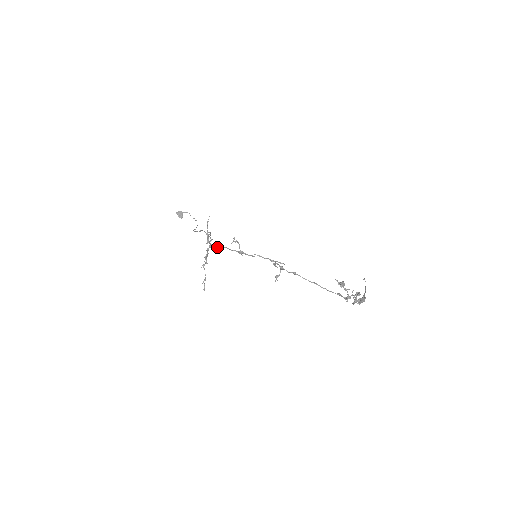
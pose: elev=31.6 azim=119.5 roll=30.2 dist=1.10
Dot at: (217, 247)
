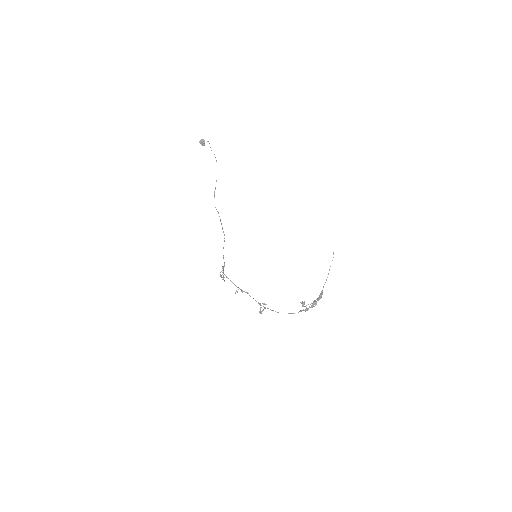
Dot at: (228, 278)
